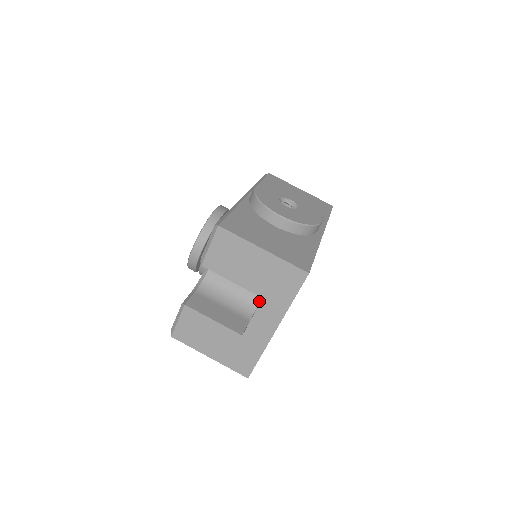
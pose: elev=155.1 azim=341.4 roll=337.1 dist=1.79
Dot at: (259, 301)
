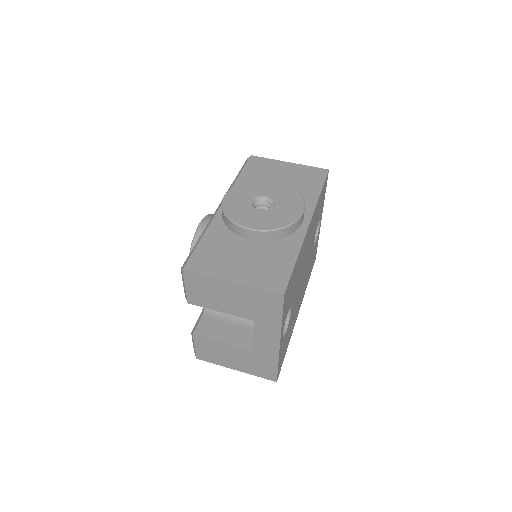
Dot at: occluded
